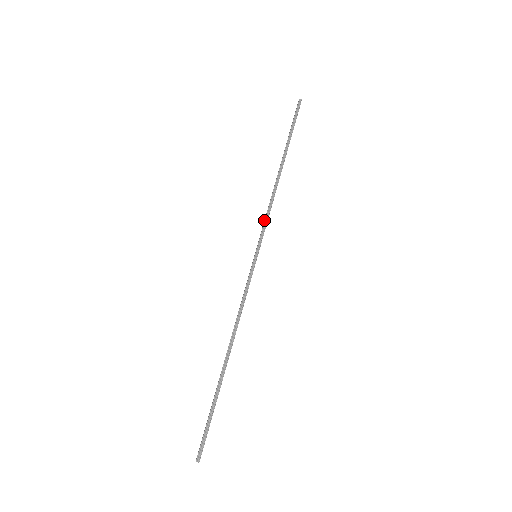
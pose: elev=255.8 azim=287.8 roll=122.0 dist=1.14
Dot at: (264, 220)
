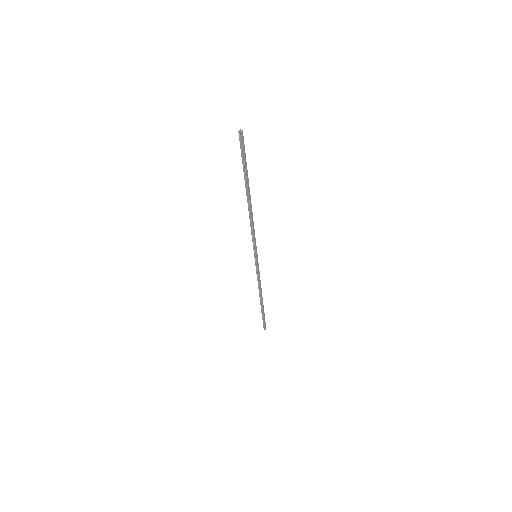
Dot at: (257, 274)
